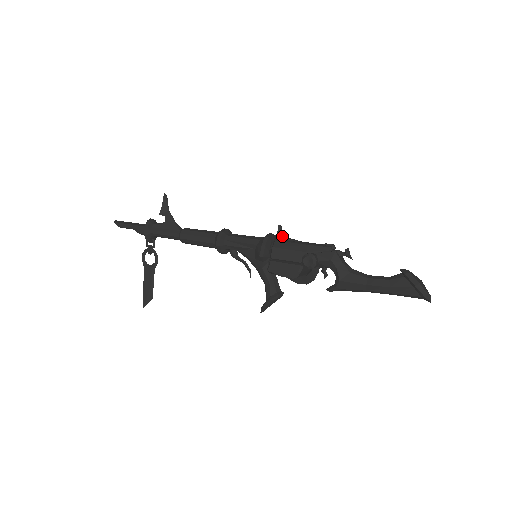
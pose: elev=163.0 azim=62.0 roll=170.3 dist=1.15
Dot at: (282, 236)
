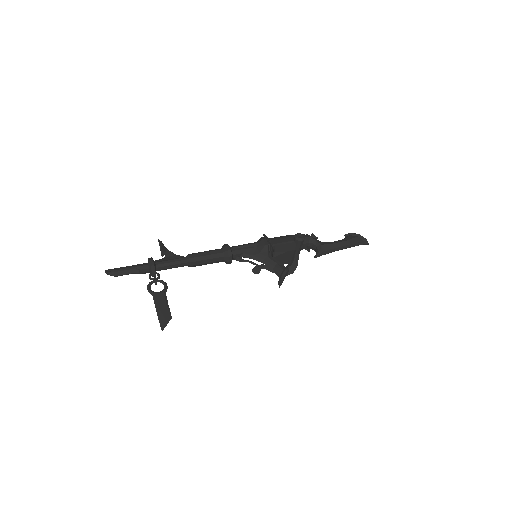
Dot at: occluded
